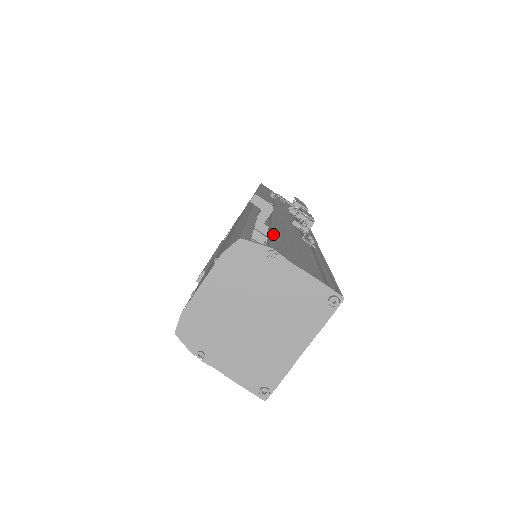
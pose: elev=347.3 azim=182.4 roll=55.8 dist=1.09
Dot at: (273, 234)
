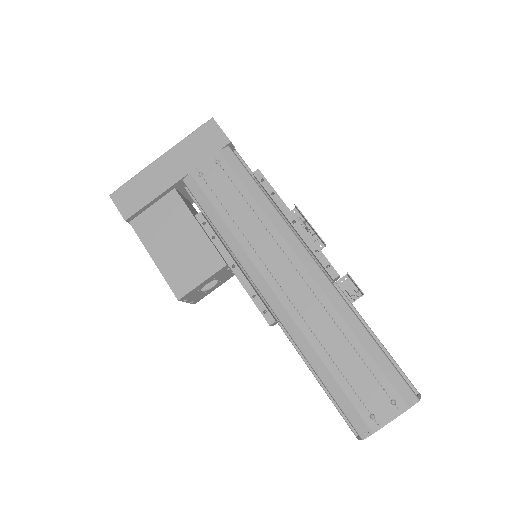
Dot at: occluded
